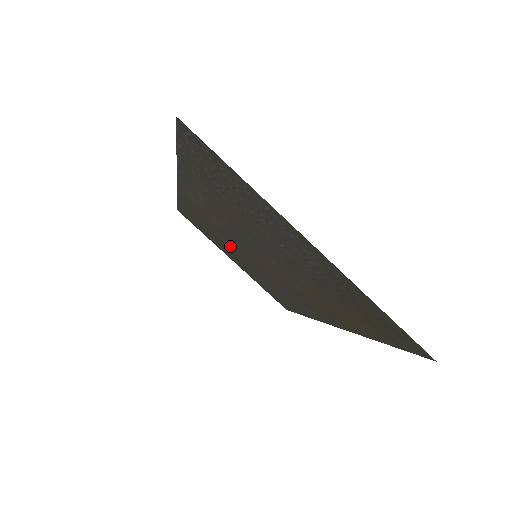
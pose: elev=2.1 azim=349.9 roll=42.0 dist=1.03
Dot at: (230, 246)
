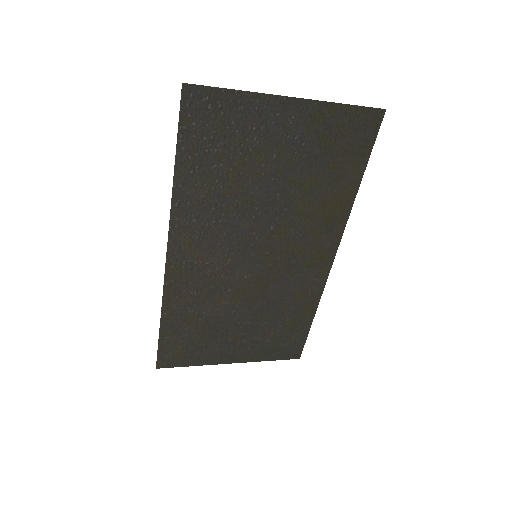
Dot at: (228, 309)
